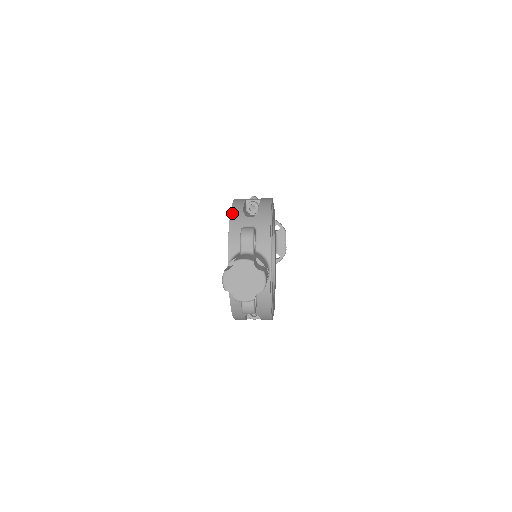
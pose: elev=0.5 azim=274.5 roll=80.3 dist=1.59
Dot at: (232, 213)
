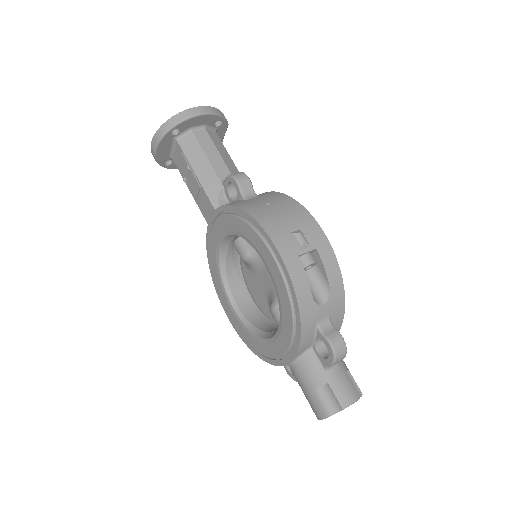
Dot at: (301, 307)
